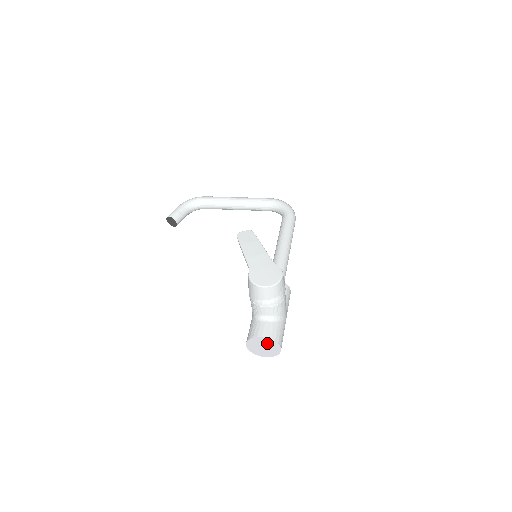
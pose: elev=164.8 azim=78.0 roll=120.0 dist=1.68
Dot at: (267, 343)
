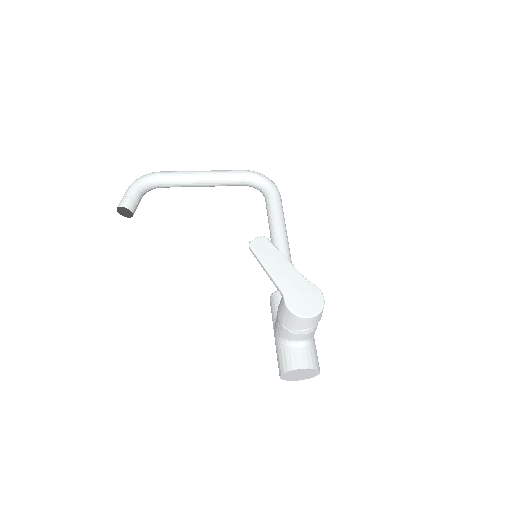
Dot at: (306, 372)
